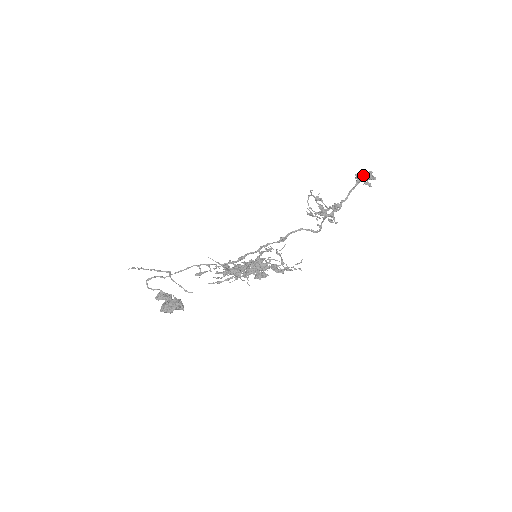
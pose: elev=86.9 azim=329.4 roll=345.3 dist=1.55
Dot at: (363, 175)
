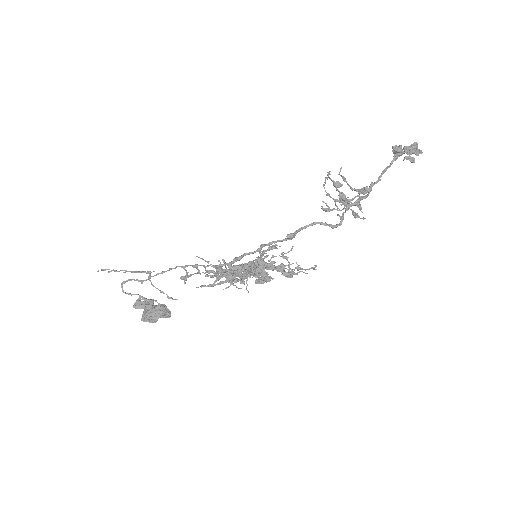
Dot at: (404, 147)
